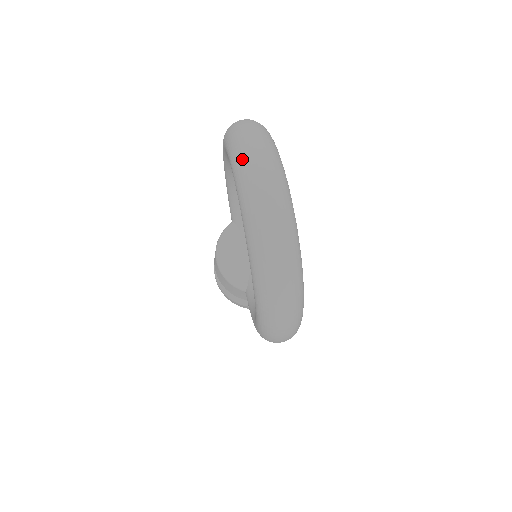
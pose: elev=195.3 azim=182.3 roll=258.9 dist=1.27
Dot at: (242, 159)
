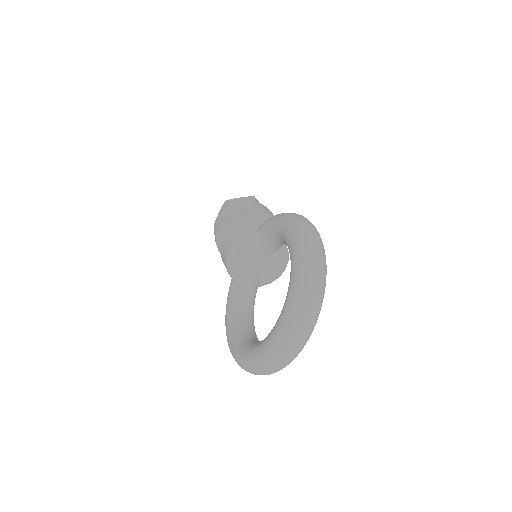
Dot at: (295, 322)
